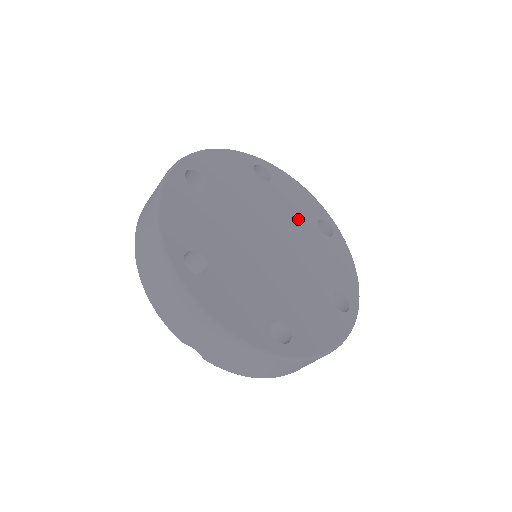
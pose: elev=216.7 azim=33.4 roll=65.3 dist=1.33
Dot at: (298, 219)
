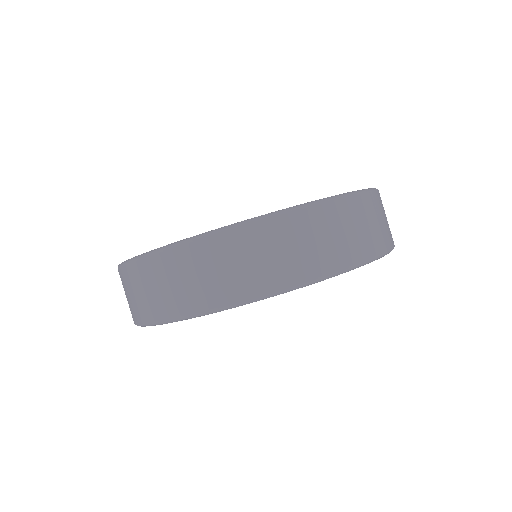
Dot at: occluded
